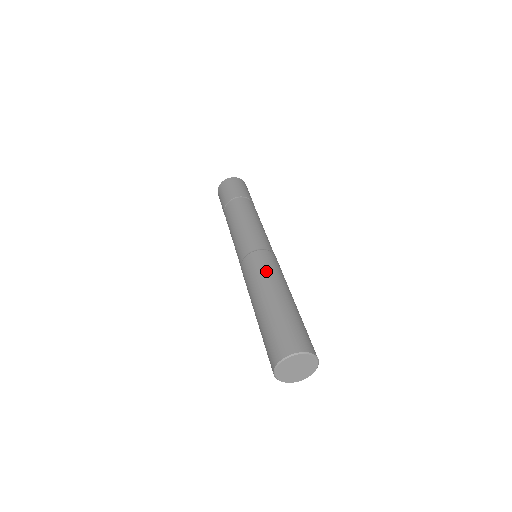
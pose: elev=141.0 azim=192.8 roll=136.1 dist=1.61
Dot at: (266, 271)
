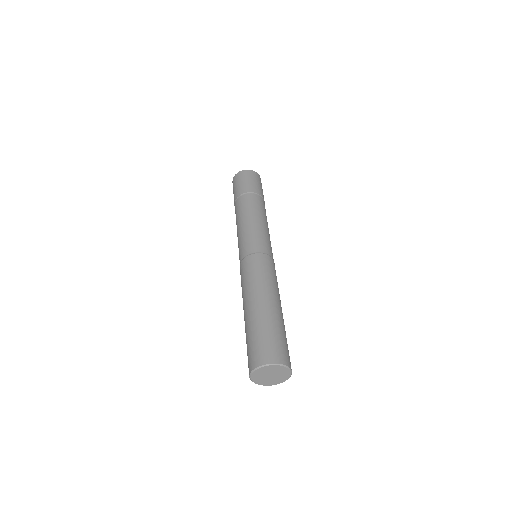
Dot at: (273, 279)
